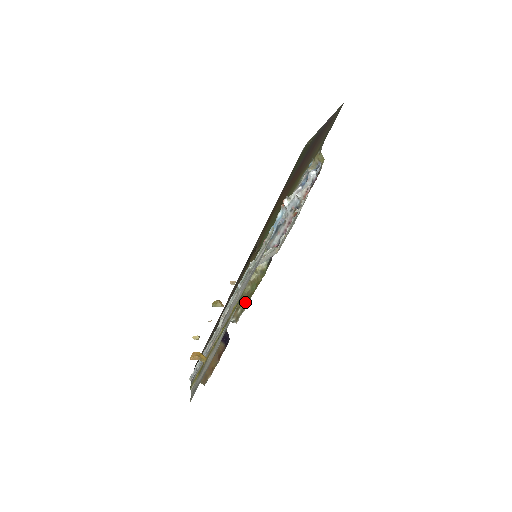
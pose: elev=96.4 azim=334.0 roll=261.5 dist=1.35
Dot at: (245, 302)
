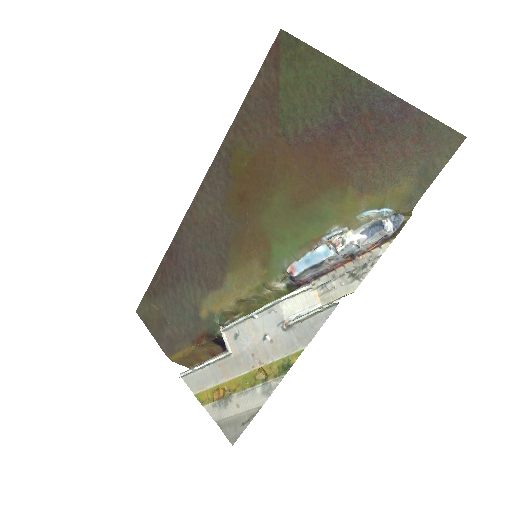
Dot at: (247, 310)
